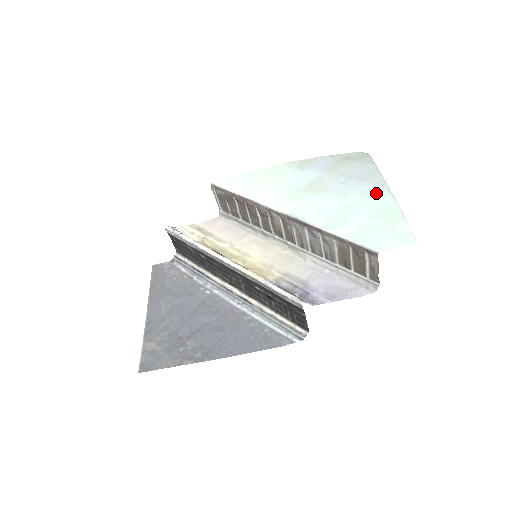
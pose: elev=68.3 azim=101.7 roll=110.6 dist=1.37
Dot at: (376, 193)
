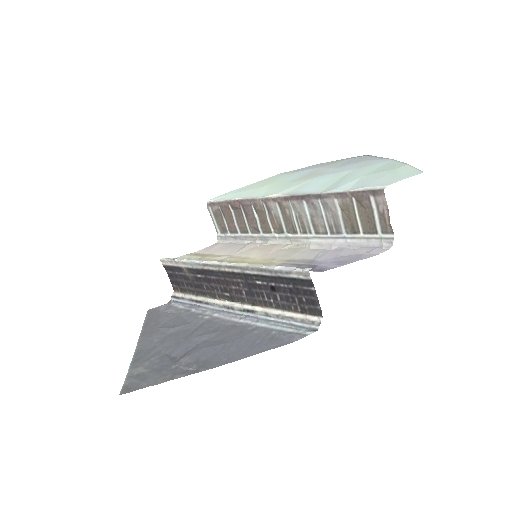
Dot at: (374, 162)
